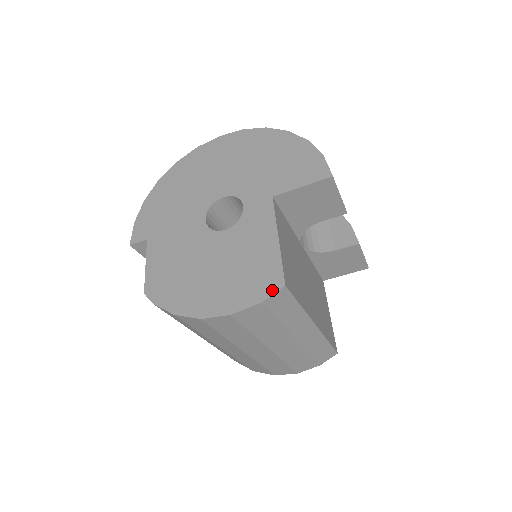
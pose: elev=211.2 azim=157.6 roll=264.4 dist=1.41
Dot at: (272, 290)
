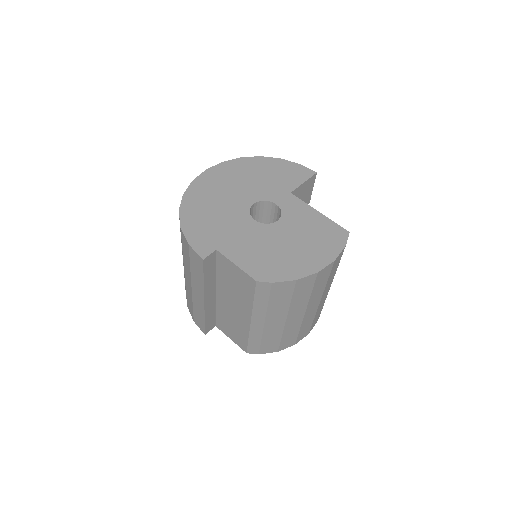
Dot at: (345, 237)
